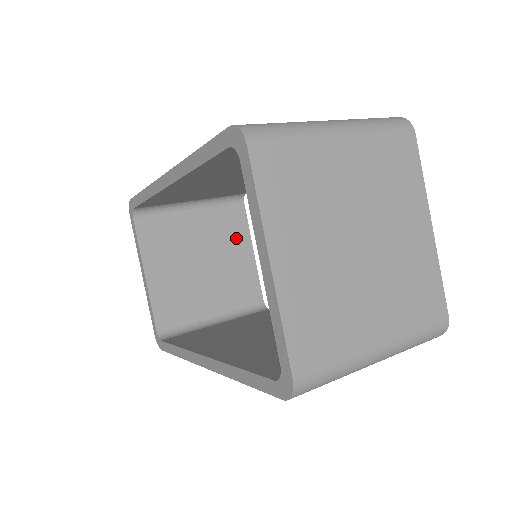
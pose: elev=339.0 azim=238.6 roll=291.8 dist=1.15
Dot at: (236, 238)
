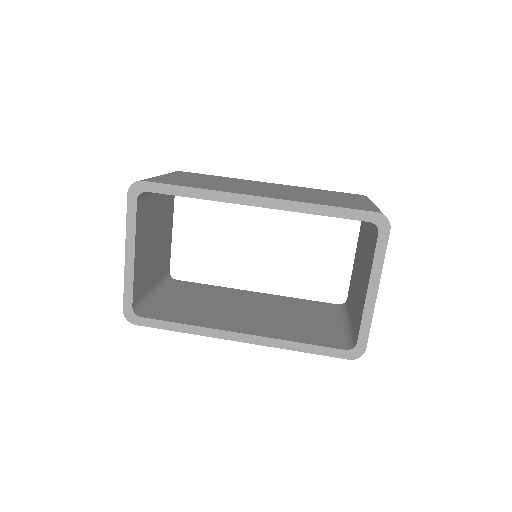
Dot at: (169, 218)
